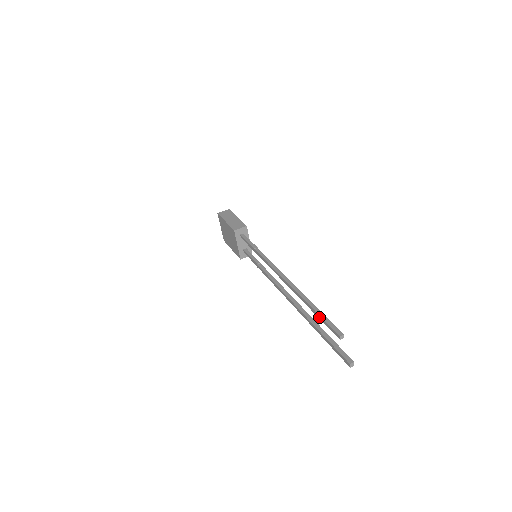
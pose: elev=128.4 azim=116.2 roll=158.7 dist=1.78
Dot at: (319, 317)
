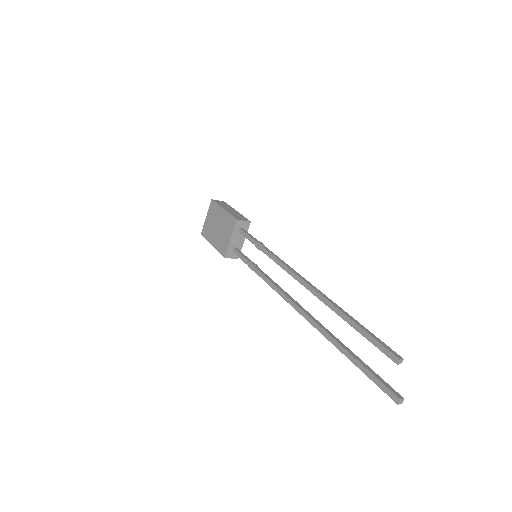
Dot at: (363, 333)
